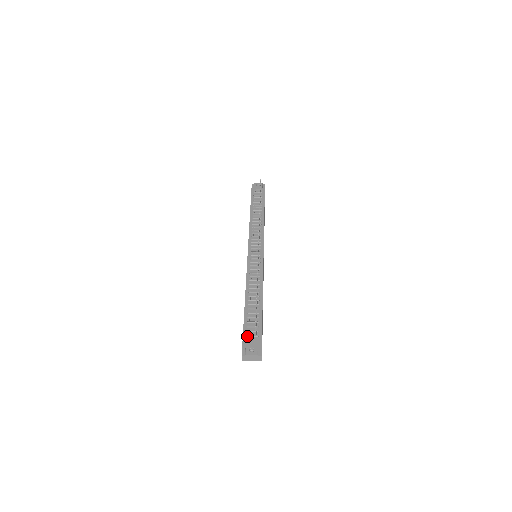
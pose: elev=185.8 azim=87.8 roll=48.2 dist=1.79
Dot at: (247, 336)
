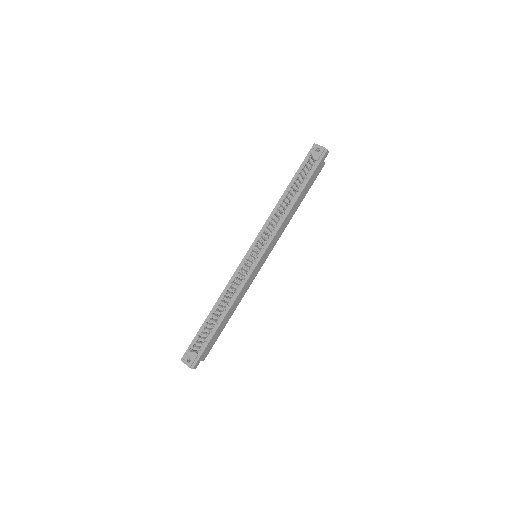
Dot at: occluded
